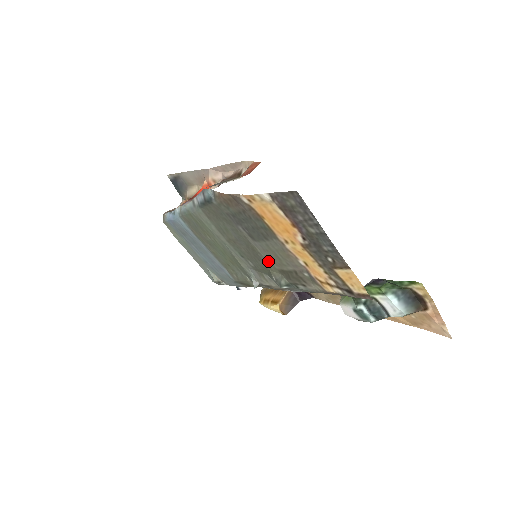
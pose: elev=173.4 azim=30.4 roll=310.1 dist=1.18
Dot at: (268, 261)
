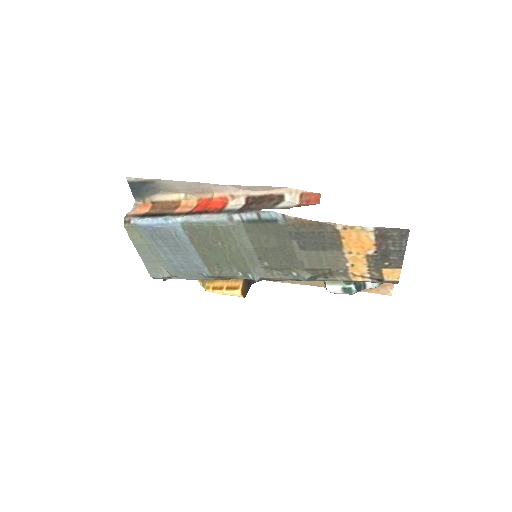
Dot at: (300, 263)
